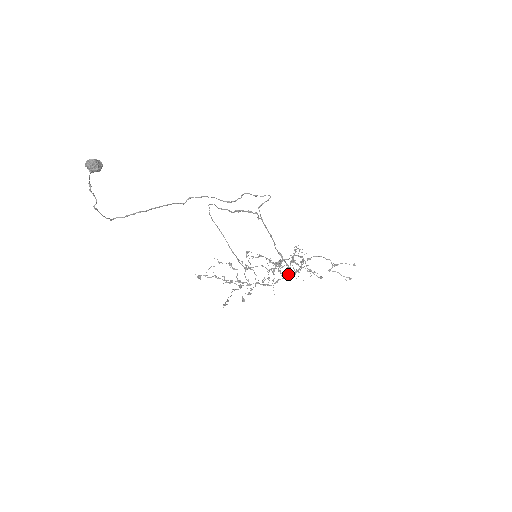
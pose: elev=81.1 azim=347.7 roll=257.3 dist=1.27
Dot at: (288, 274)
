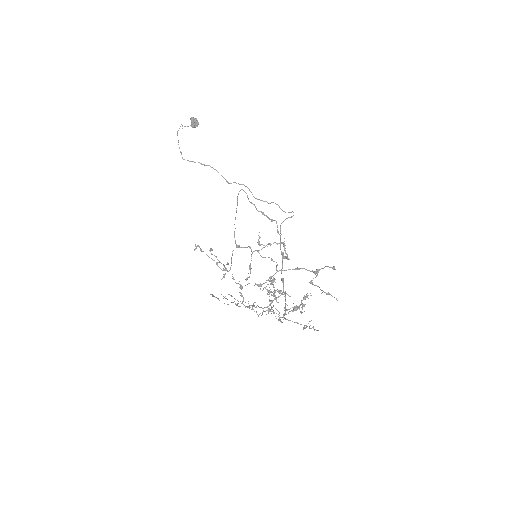
Dot at: occluded
